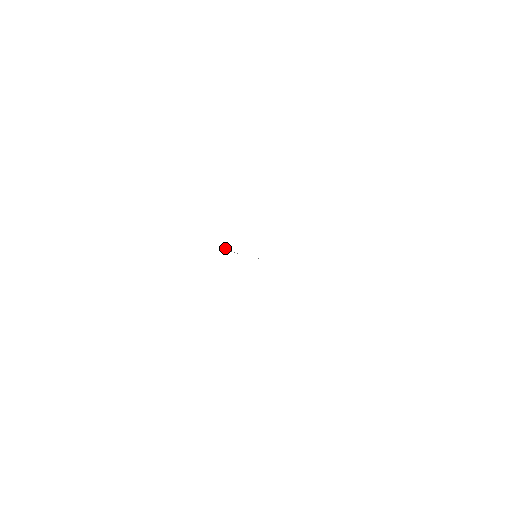
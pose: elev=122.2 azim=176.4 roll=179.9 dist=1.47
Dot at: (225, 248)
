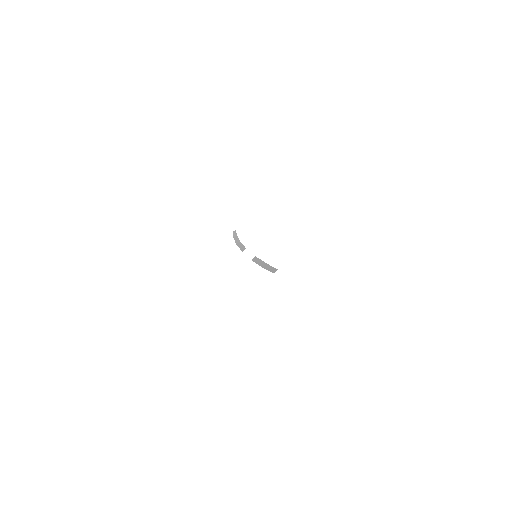
Dot at: (237, 238)
